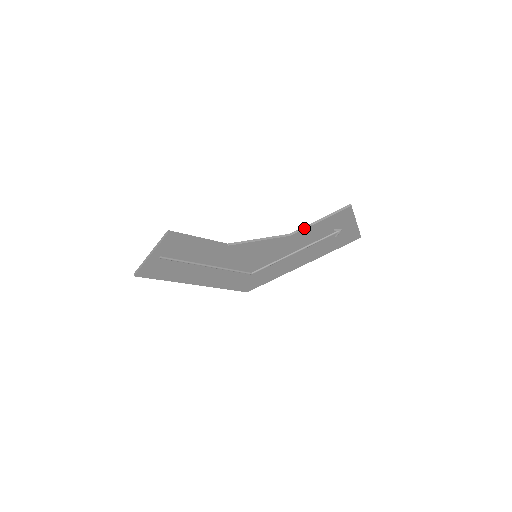
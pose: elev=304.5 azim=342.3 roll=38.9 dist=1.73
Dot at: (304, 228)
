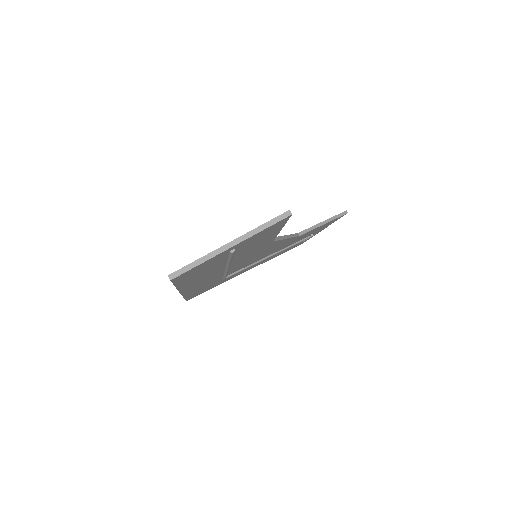
Dot at: (311, 229)
